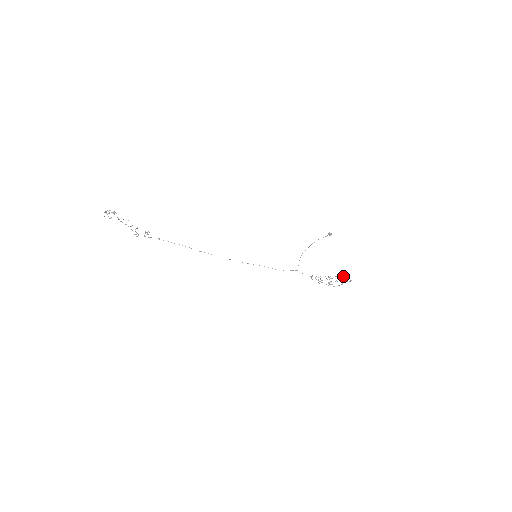
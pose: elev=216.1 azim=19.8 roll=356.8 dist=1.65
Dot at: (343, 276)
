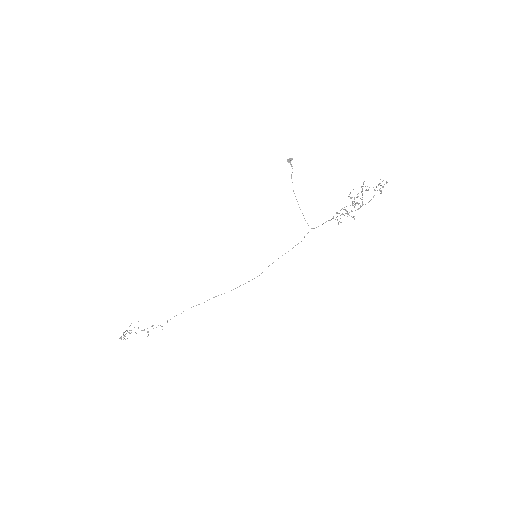
Dot at: occluded
